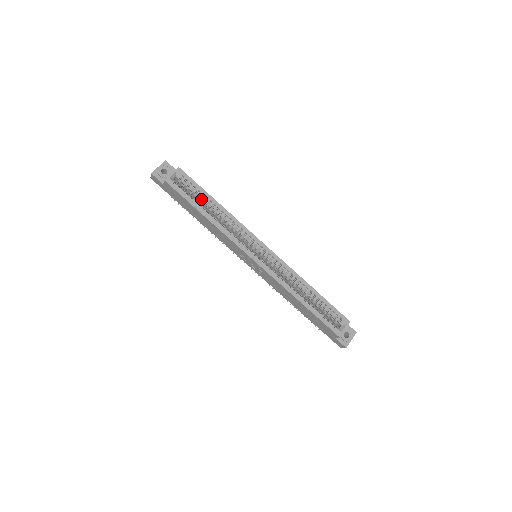
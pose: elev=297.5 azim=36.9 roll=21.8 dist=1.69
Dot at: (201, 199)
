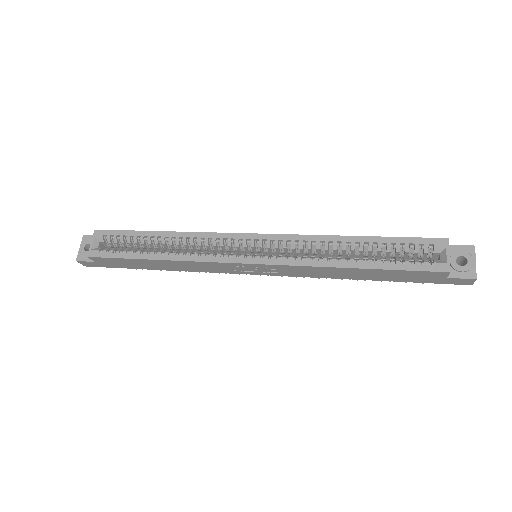
Dot at: (142, 244)
